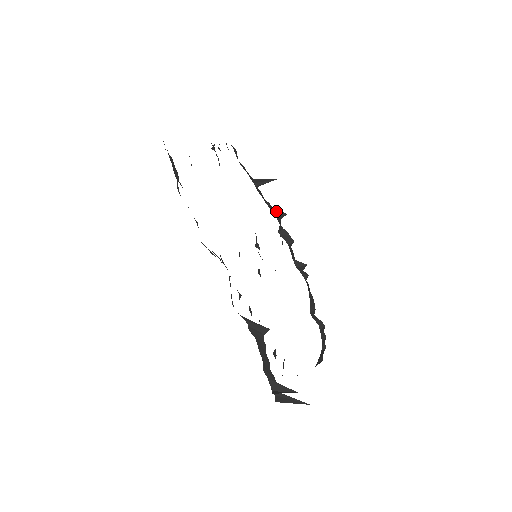
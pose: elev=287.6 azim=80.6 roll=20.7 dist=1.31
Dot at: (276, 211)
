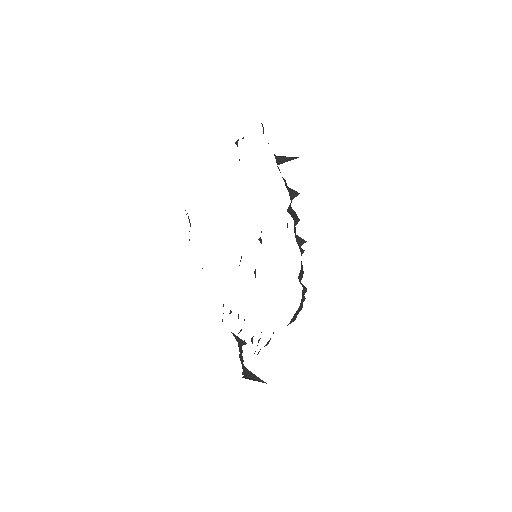
Dot at: (291, 189)
